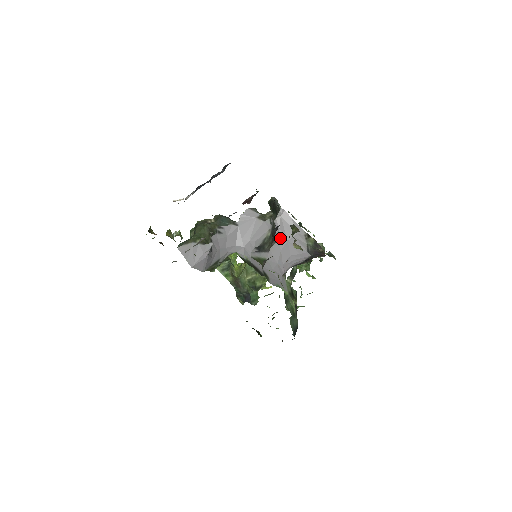
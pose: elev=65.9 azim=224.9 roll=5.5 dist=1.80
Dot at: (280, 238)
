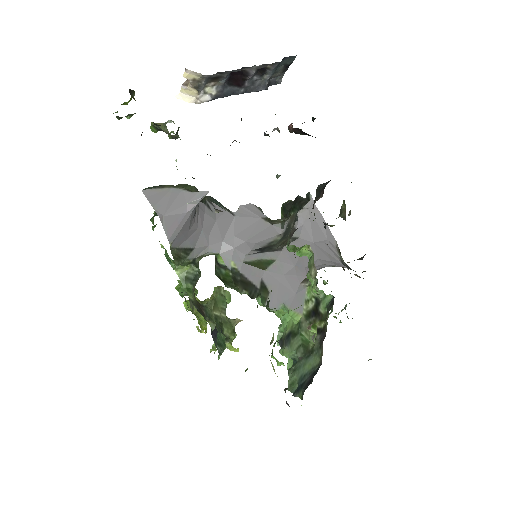
Dot at: (302, 236)
